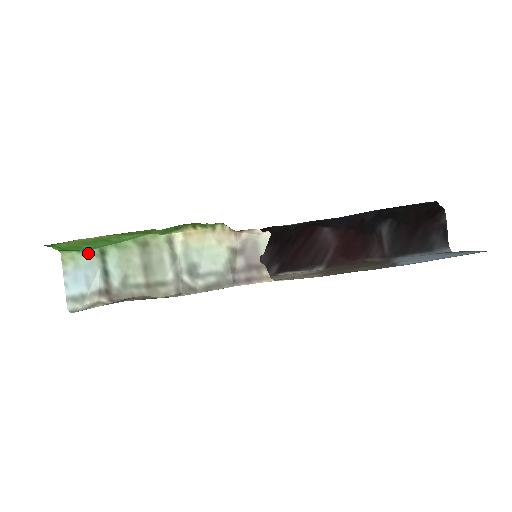
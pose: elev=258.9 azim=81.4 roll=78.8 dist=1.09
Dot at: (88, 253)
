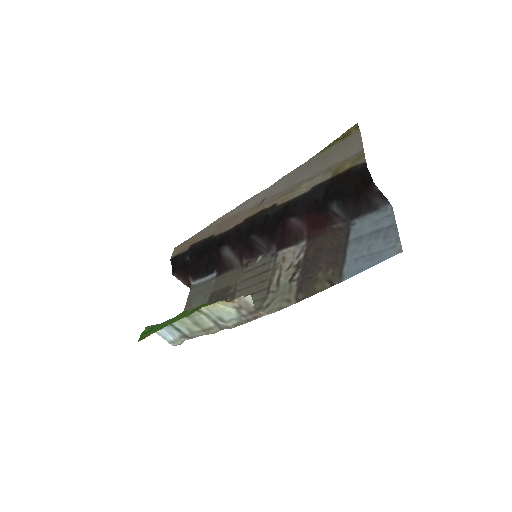
Dot at: occluded
